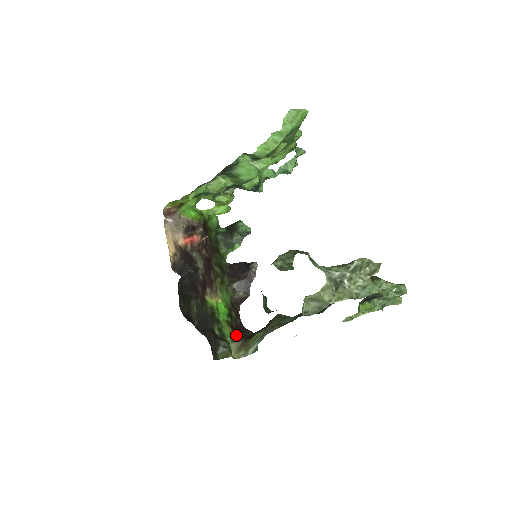
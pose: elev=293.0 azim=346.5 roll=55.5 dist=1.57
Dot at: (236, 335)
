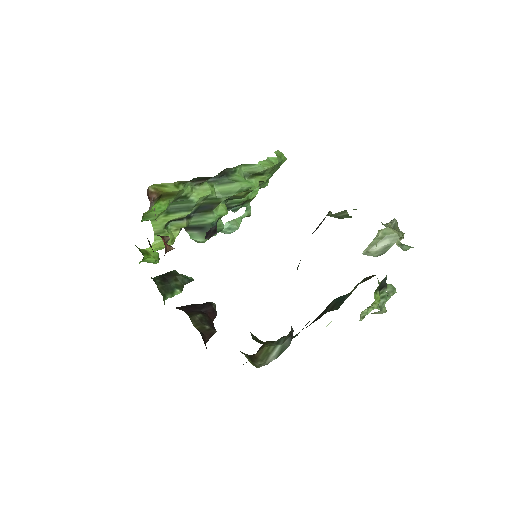
Dot at: occluded
